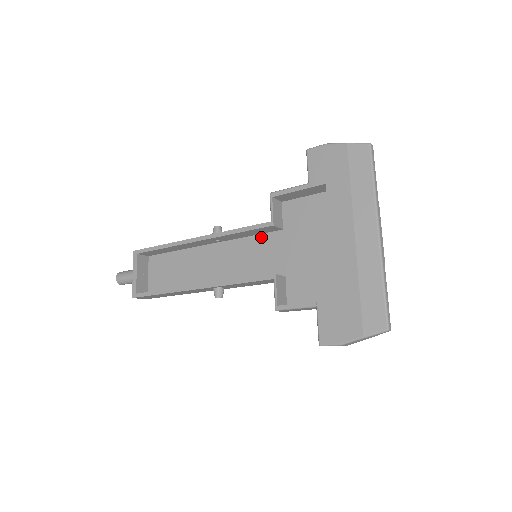
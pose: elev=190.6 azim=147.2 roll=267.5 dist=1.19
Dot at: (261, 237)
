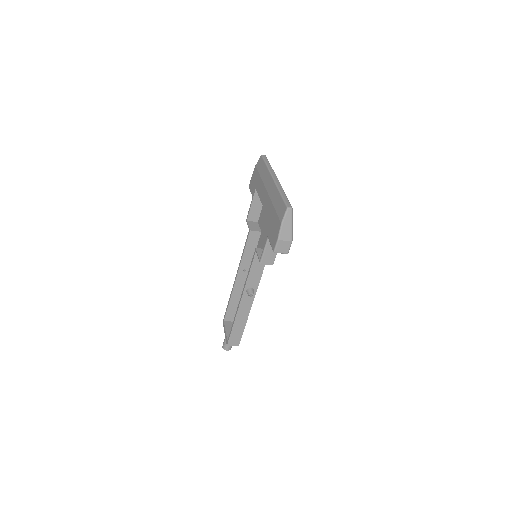
Dot at: (257, 247)
